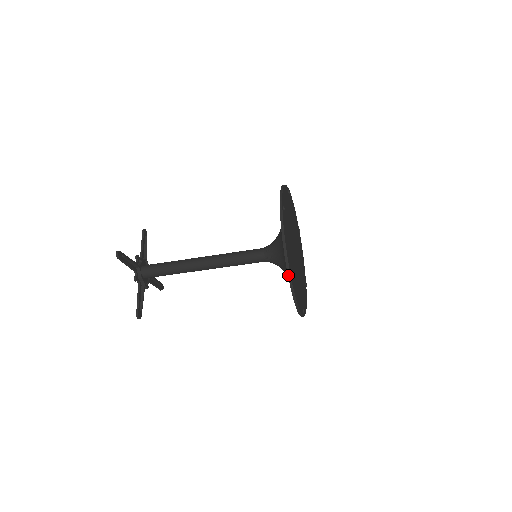
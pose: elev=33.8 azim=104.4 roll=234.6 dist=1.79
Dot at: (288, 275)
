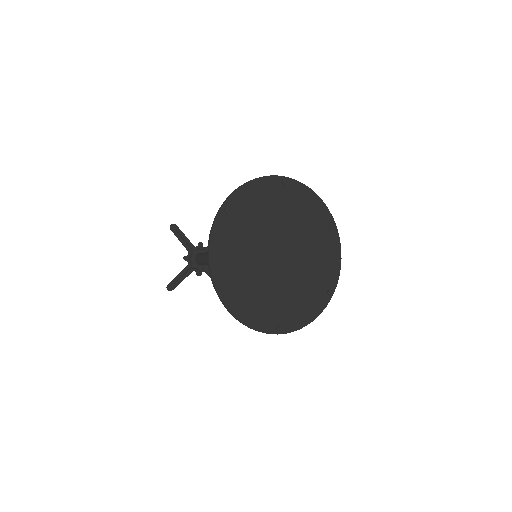
Dot at: occluded
